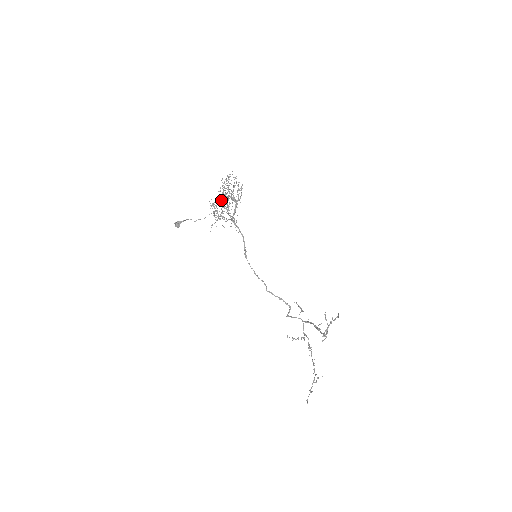
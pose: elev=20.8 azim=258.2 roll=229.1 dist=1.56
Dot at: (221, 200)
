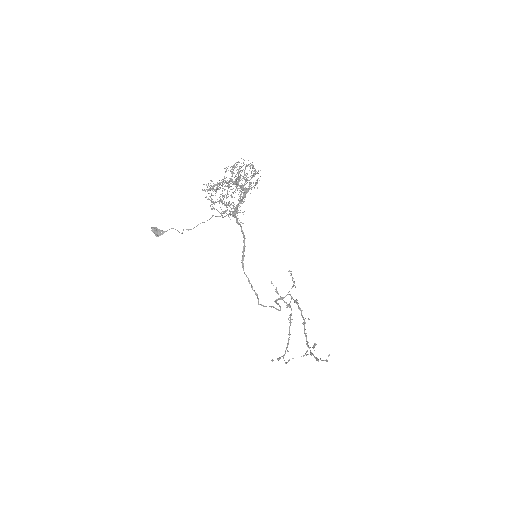
Dot at: occluded
